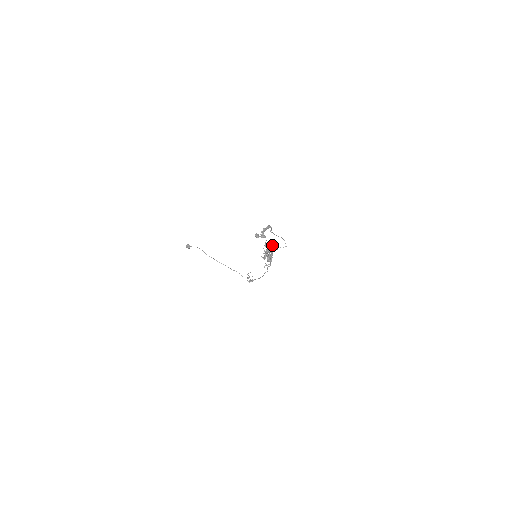
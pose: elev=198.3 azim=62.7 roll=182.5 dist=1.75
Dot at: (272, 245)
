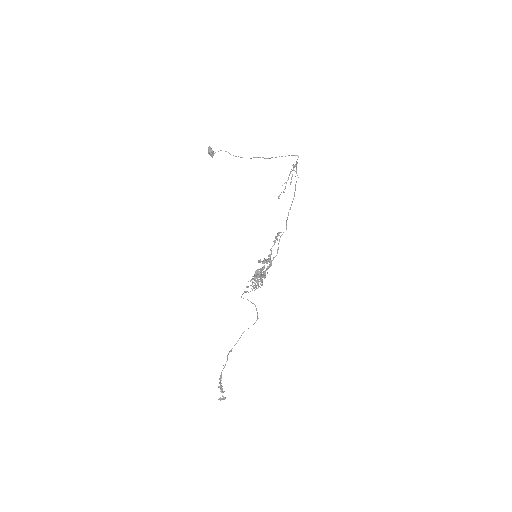
Dot at: (253, 276)
